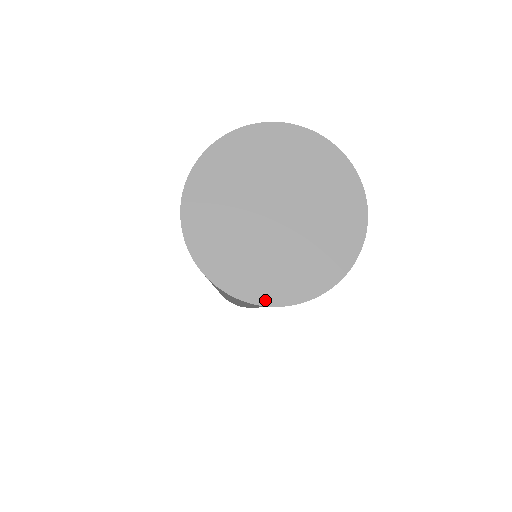
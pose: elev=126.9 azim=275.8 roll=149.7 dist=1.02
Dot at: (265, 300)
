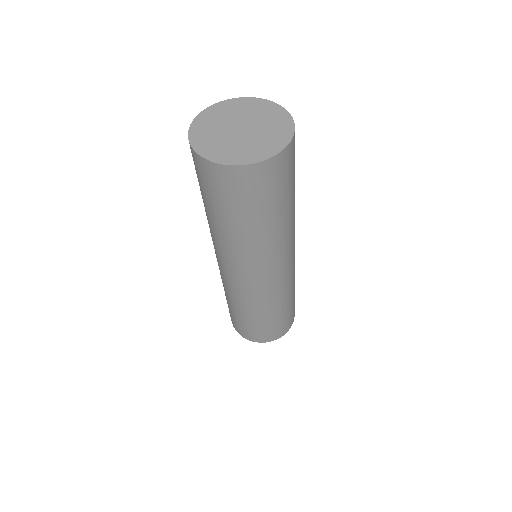
Dot at: (200, 152)
